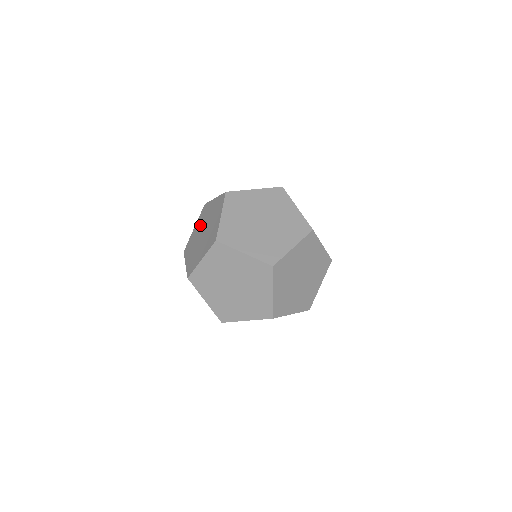
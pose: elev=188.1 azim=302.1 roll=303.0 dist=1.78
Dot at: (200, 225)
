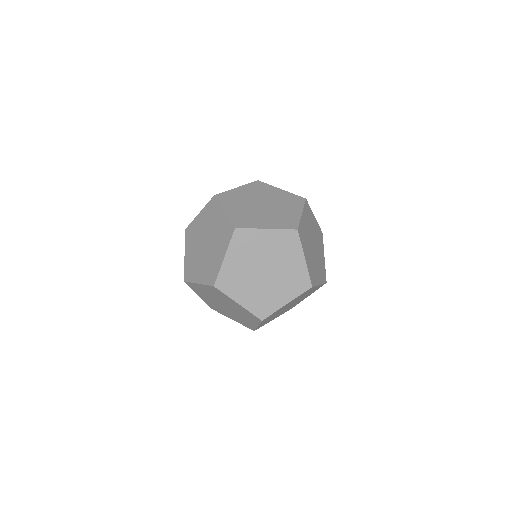
Dot at: (194, 244)
